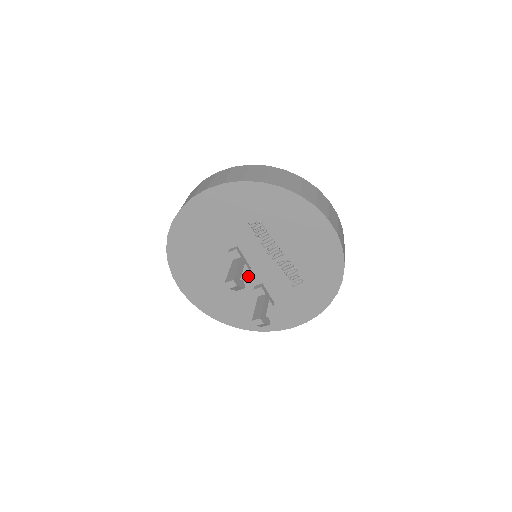
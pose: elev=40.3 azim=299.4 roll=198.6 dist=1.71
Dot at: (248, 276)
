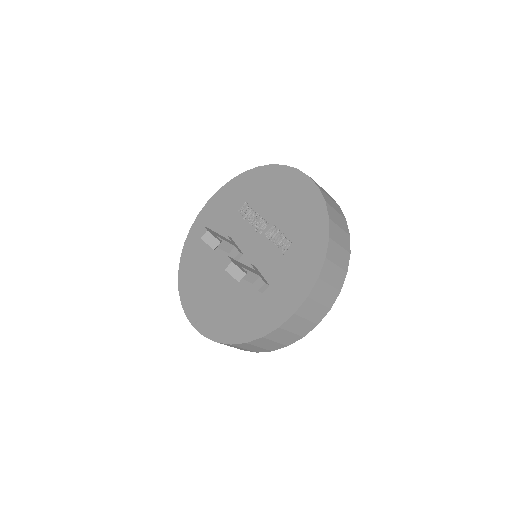
Dot at: occluded
